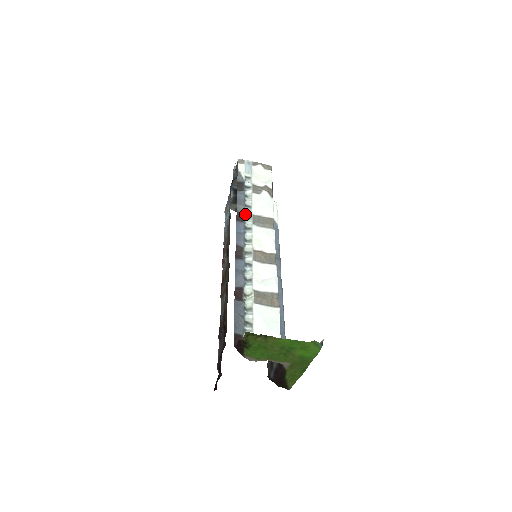
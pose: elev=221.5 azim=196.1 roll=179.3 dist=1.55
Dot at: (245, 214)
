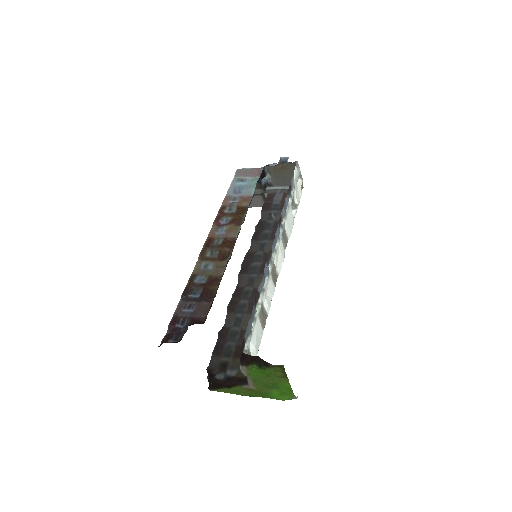
Dot at: (283, 221)
